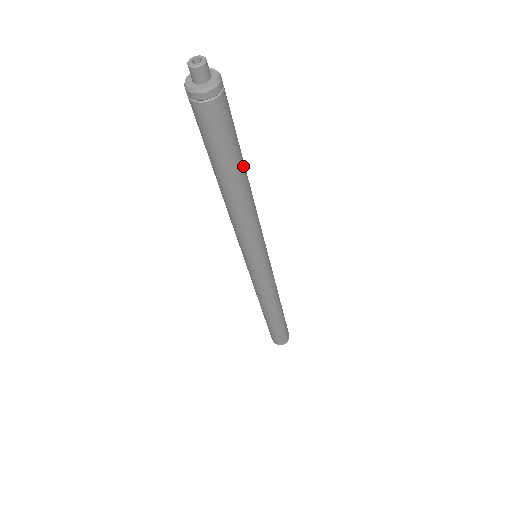
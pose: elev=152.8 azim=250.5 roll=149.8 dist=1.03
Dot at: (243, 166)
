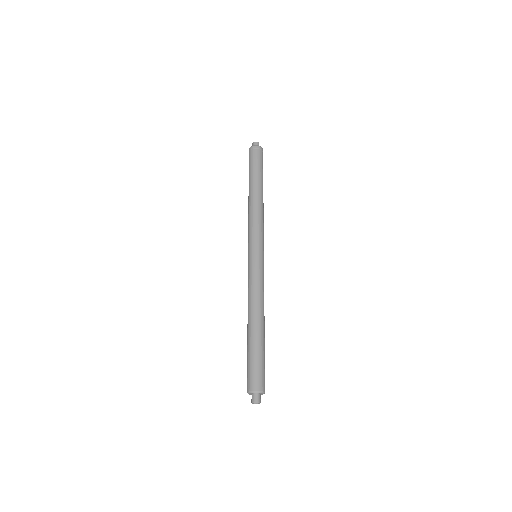
Dot at: occluded
